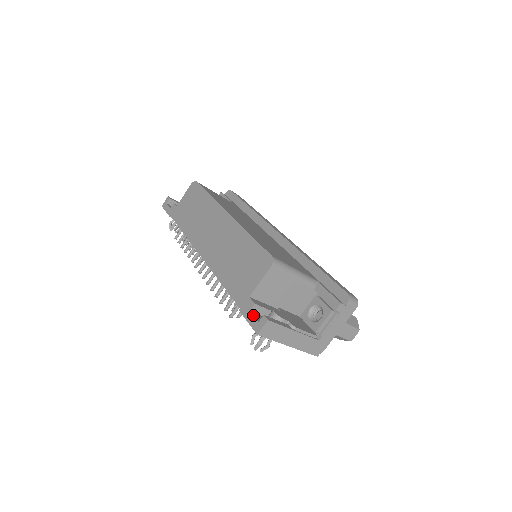
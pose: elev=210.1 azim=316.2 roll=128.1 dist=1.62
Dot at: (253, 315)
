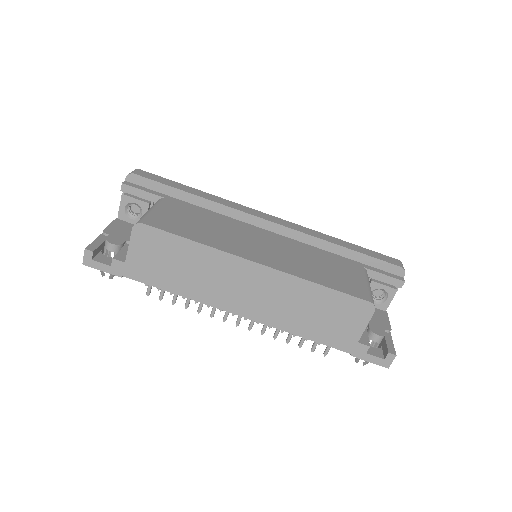
Dot at: (373, 355)
